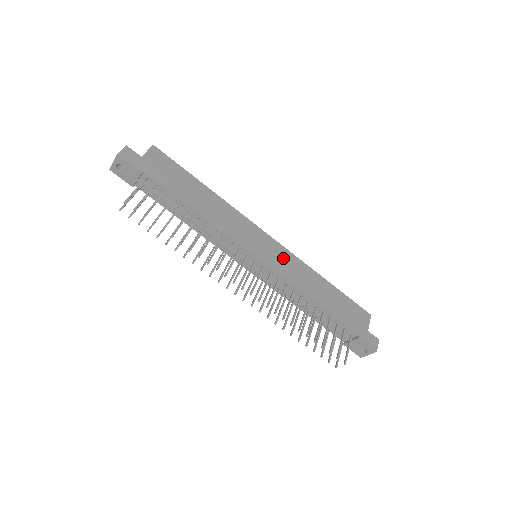
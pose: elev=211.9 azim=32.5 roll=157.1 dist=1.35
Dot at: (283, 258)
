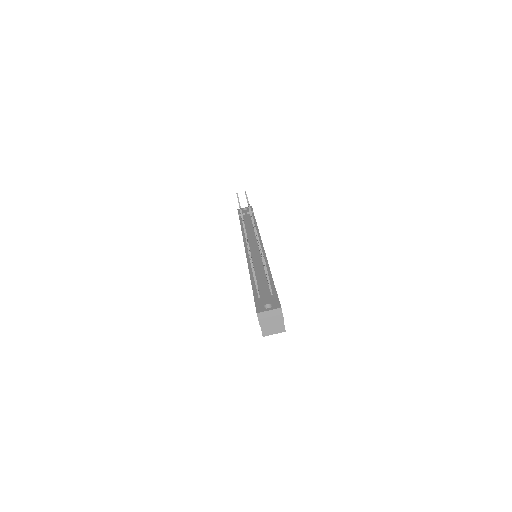
Dot at: occluded
